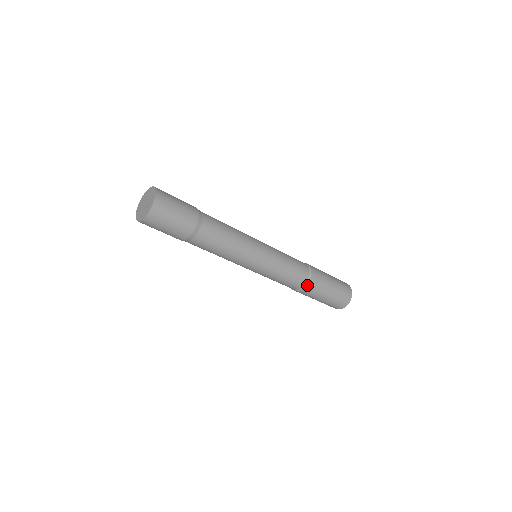
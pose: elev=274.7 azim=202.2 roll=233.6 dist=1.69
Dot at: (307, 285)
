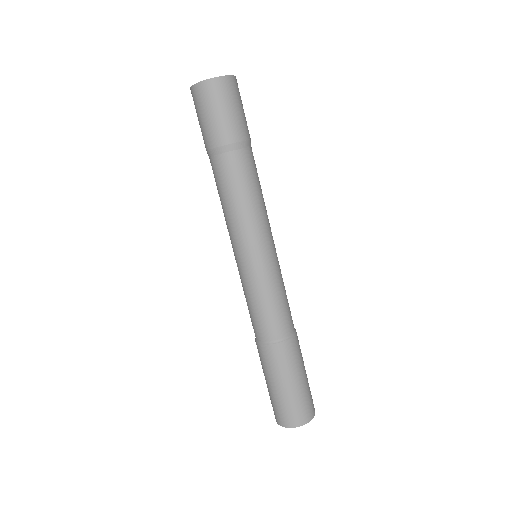
Dot at: (270, 345)
